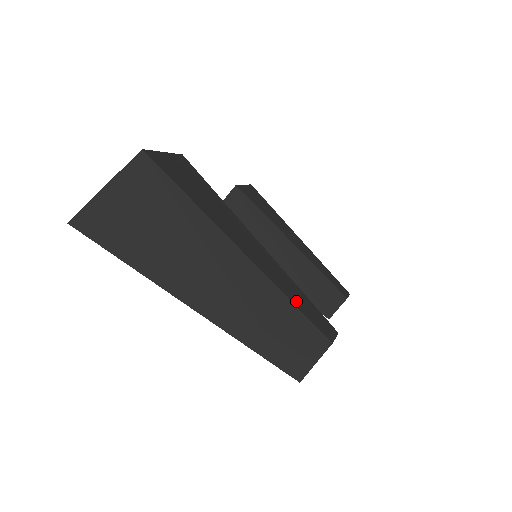
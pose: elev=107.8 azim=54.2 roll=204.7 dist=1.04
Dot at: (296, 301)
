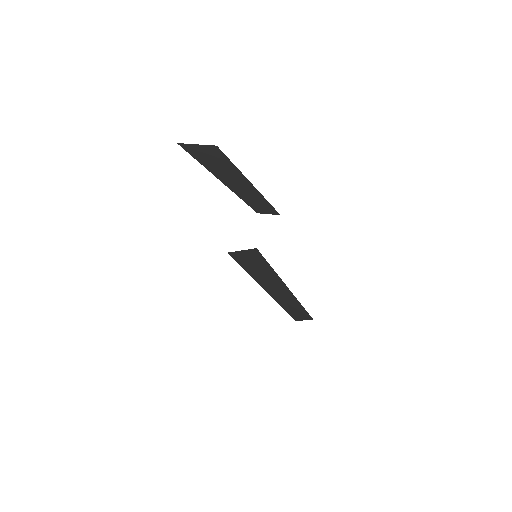
Dot at: occluded
